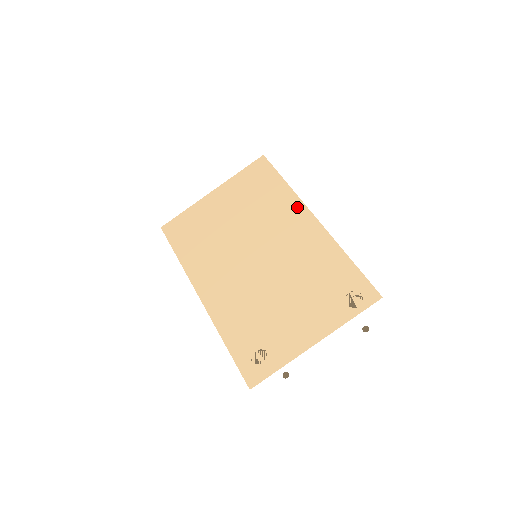
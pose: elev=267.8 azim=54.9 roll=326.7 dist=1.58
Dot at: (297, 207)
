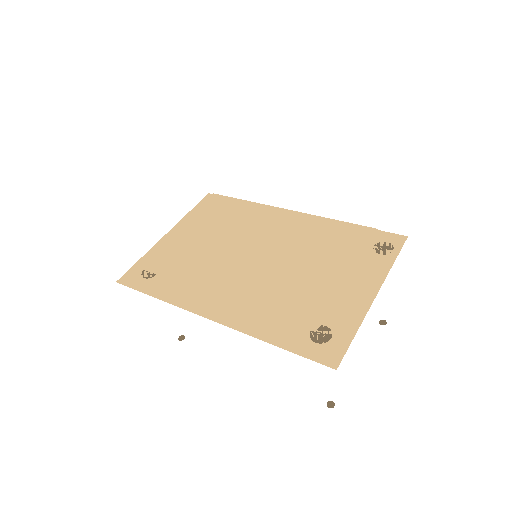
Dot at: occluded
